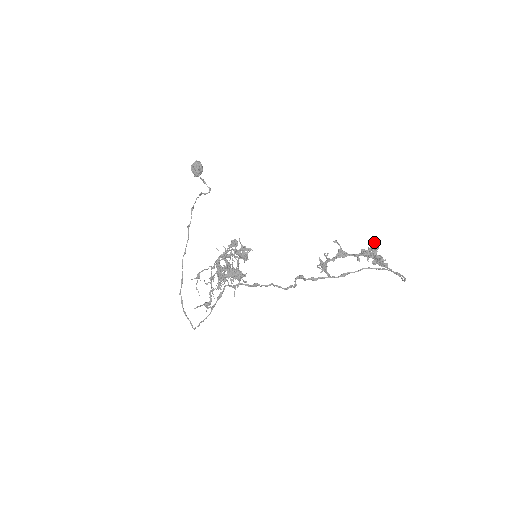
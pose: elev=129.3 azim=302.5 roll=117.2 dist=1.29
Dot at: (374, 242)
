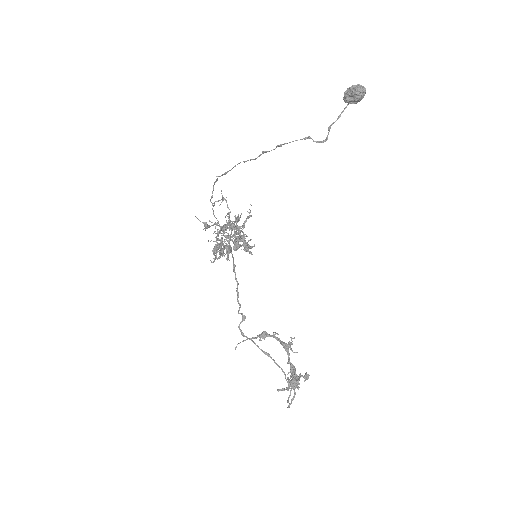
Dot at: (309, 375)
